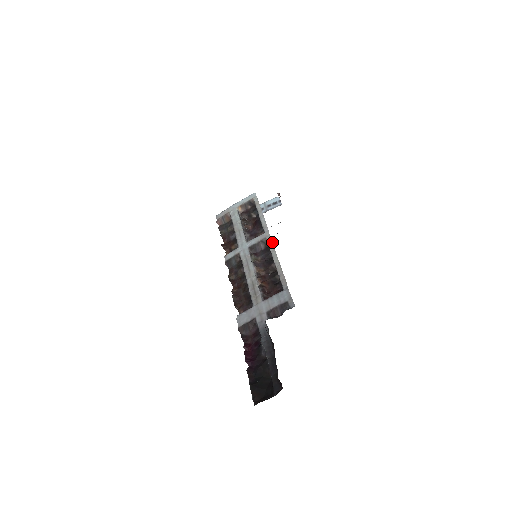
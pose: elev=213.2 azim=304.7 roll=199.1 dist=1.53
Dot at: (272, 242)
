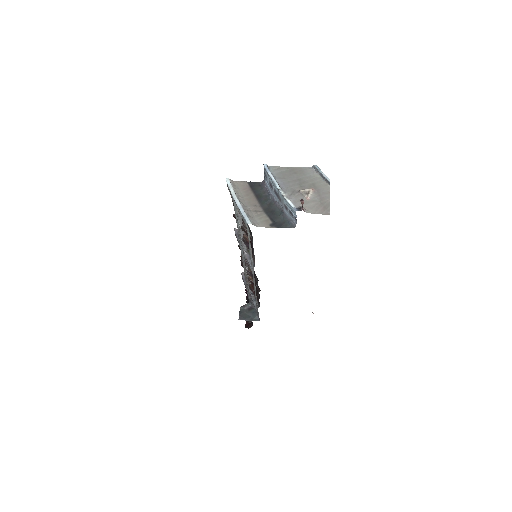
Dot at: (254, 282)
